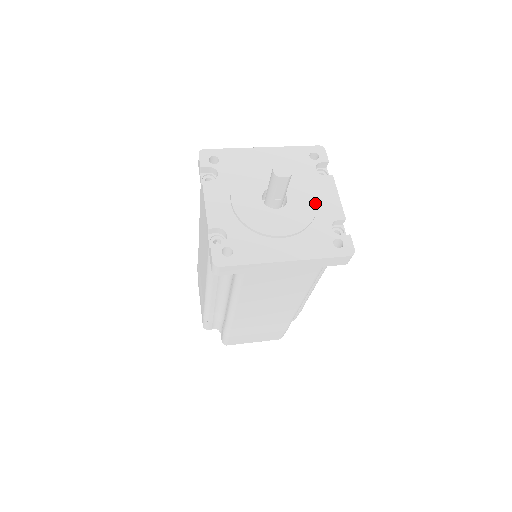
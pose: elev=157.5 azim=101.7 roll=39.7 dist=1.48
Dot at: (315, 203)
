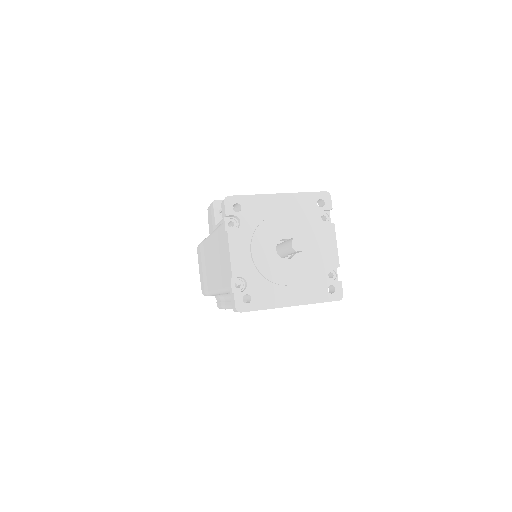
Dot at: (318, 253)
